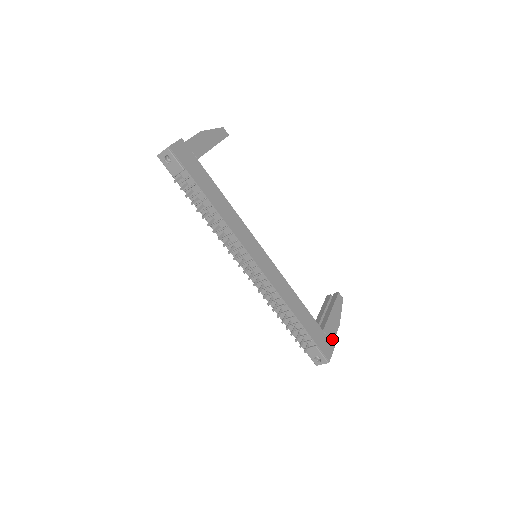
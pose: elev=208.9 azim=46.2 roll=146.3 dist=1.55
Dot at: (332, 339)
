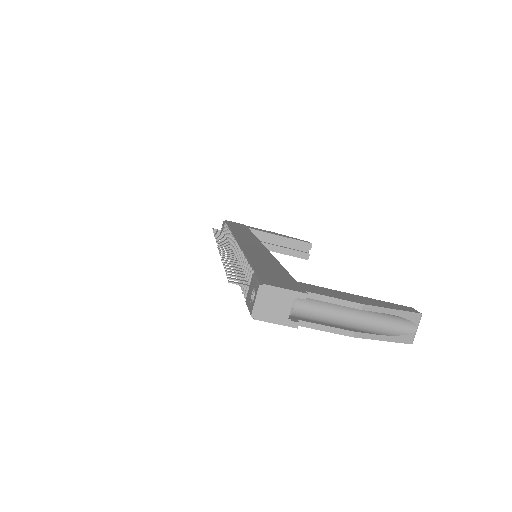
Dot at: (312, 292)
